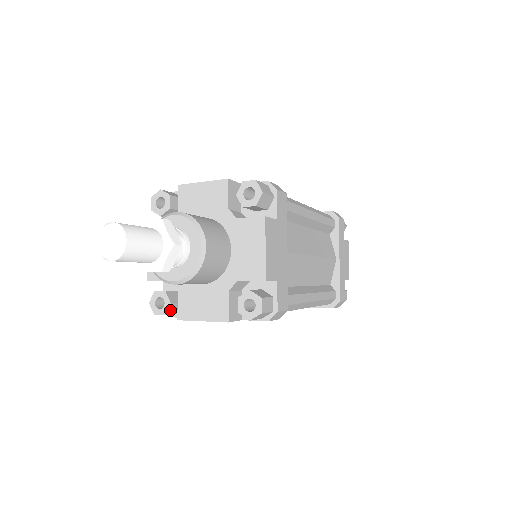
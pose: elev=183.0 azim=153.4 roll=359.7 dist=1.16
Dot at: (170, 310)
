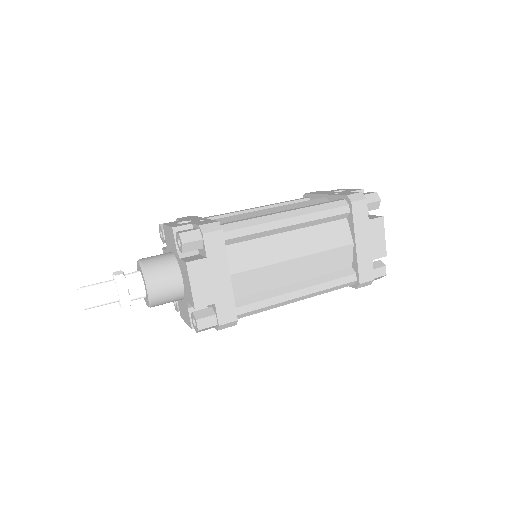
Dot at: occluded
